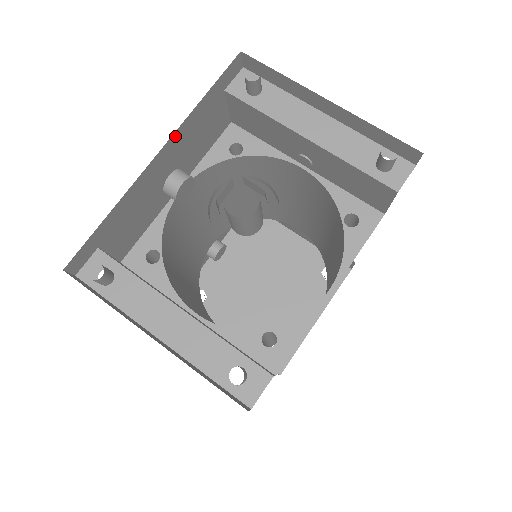
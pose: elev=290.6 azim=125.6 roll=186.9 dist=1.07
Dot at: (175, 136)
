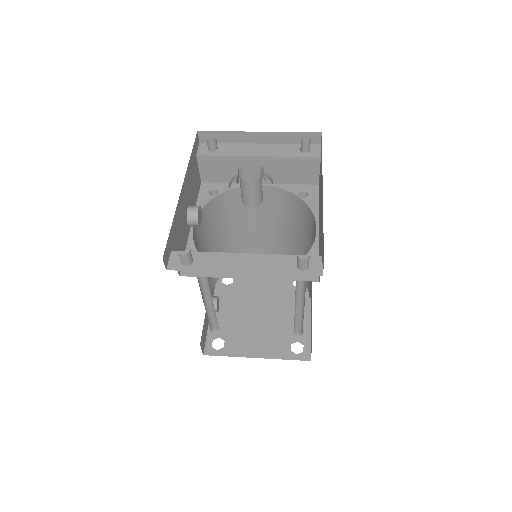
Dot at: (186, 177)
